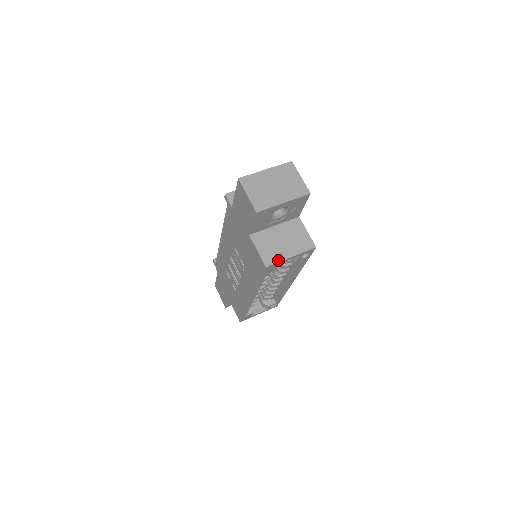
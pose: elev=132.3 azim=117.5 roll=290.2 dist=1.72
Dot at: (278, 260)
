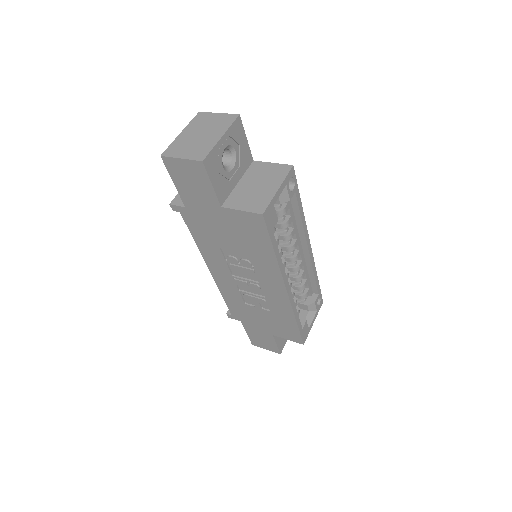
Dot at: (268, 201)
